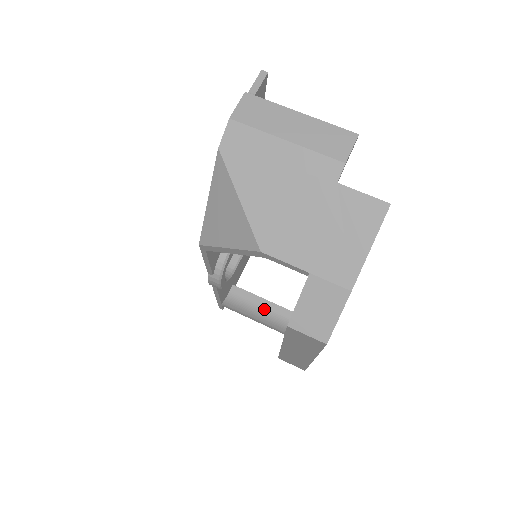
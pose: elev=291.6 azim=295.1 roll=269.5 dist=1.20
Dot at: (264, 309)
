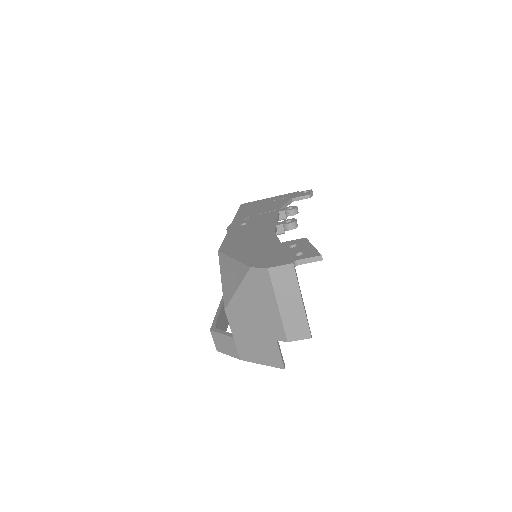
Dot at: occluded
